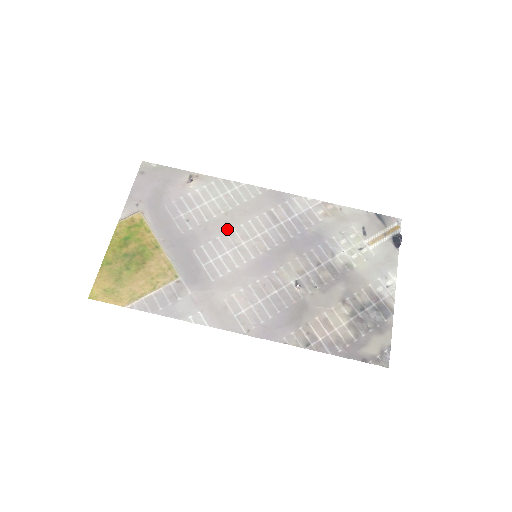
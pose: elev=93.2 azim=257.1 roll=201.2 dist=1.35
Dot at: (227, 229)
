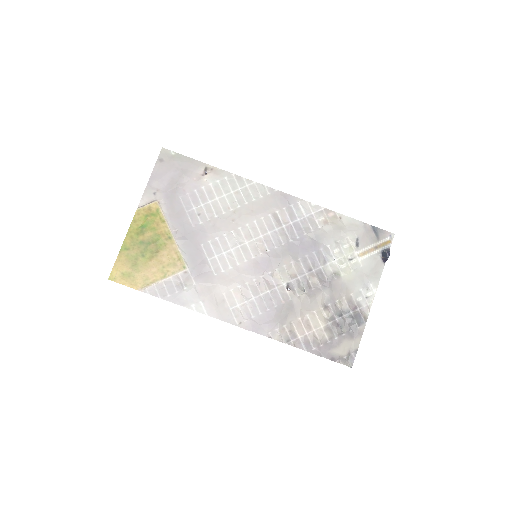
Dot at: (233, 227)
